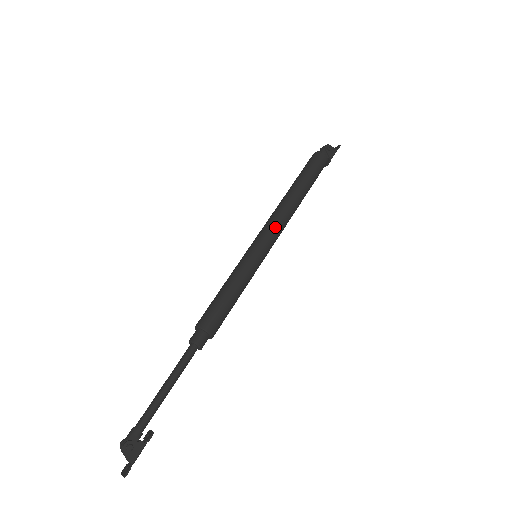
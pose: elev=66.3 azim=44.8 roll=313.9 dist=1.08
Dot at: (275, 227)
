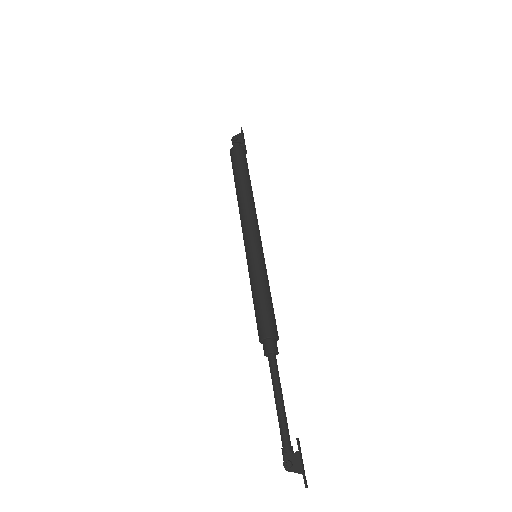
Dot at: (247, 225)
